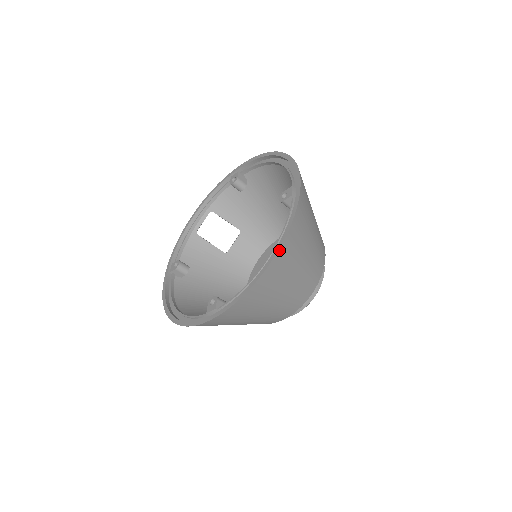
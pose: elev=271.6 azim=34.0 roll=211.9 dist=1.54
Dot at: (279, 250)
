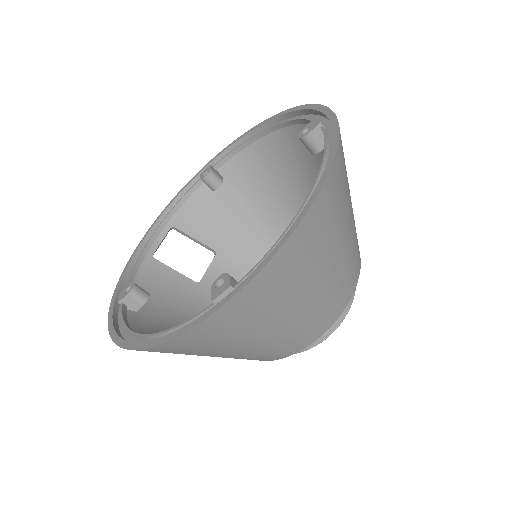
Dot at: (332, 167)
